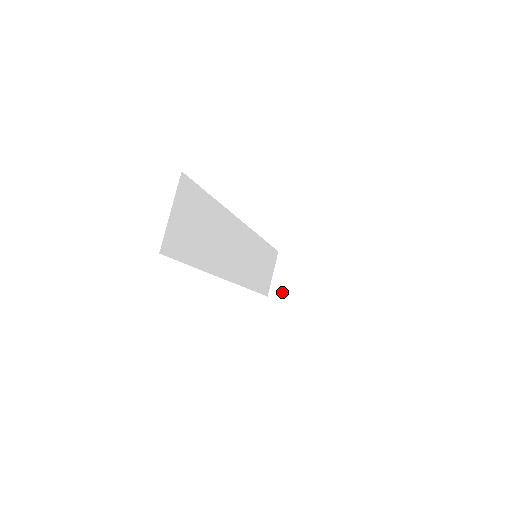
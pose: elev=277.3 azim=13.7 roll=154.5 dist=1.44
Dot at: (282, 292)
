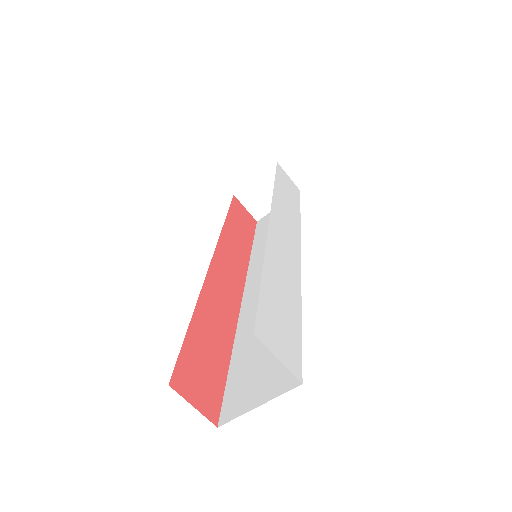
Dot at: (251, 201)
